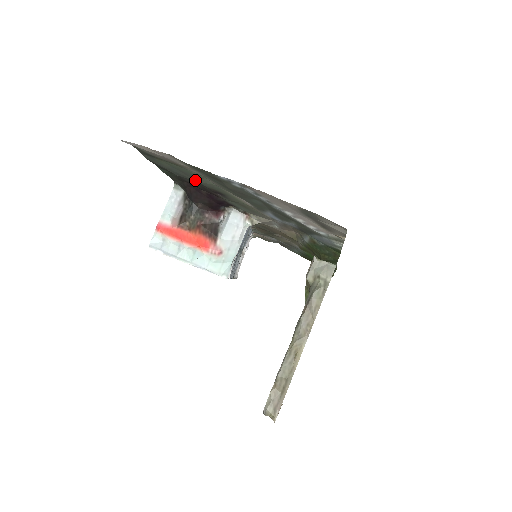
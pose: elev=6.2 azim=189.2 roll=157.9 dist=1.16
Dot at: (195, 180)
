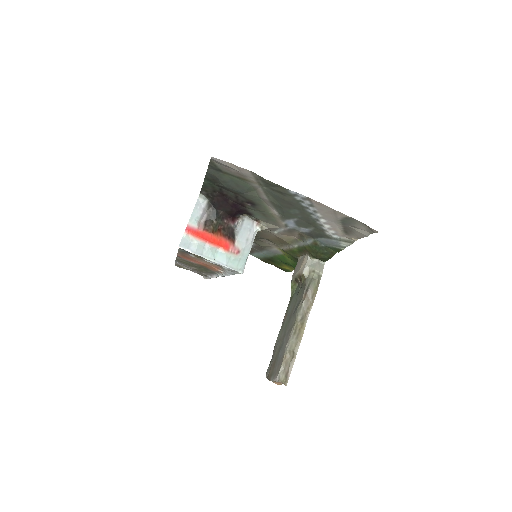
Dot at: (242, 192)
